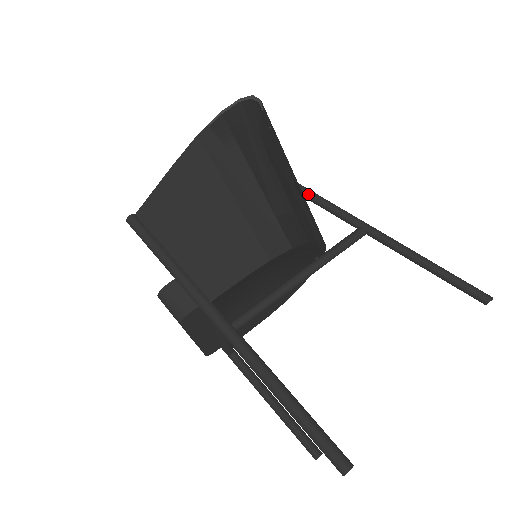
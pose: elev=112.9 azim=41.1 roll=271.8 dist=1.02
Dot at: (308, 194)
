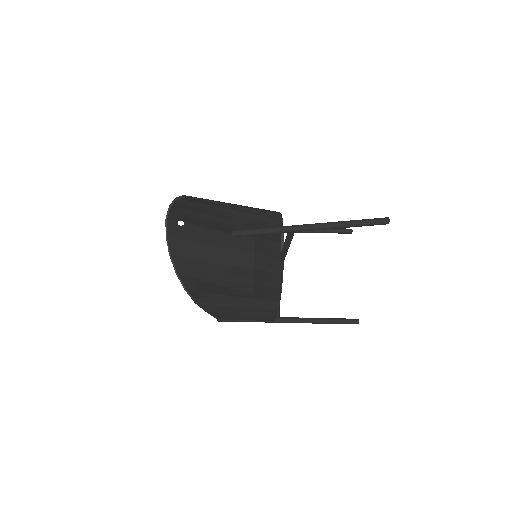
Dot at: occluded
